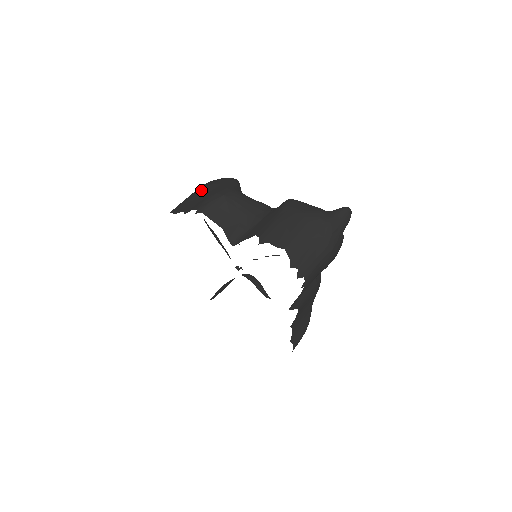
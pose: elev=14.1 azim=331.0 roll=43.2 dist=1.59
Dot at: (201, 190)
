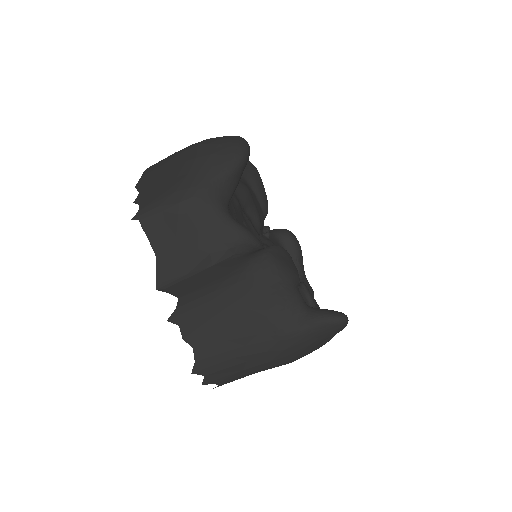
Dot at: (180, 160)
